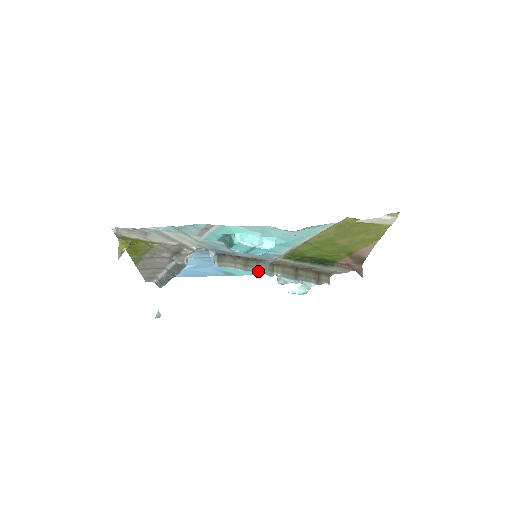
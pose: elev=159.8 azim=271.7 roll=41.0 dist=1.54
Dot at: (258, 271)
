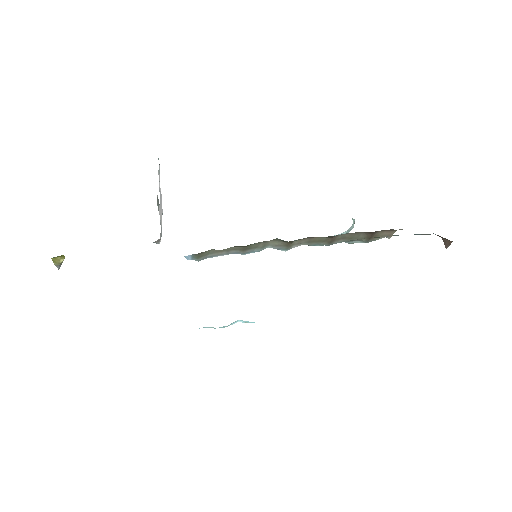
Dot at: occluded
